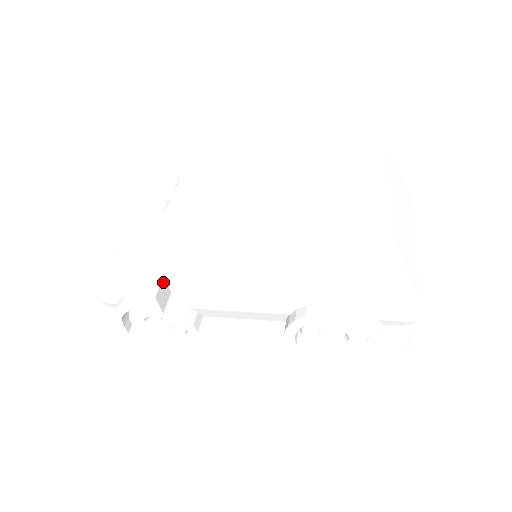
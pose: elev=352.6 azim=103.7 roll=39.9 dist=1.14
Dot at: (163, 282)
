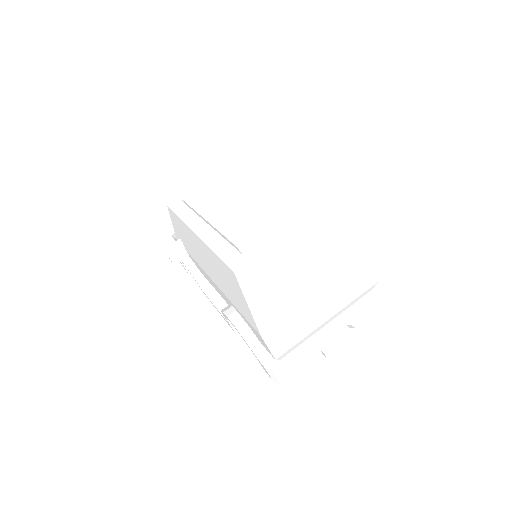
Dot at: (180, 246)
